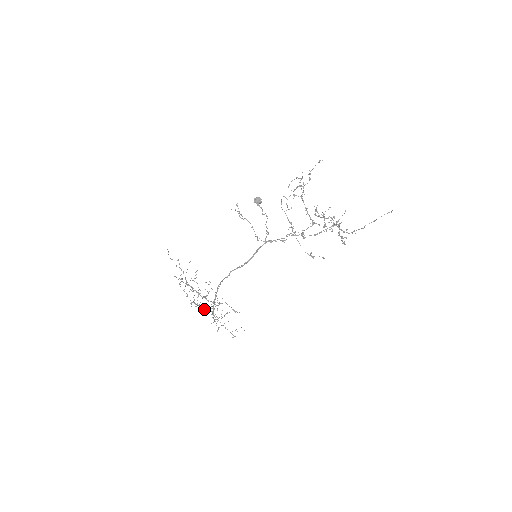
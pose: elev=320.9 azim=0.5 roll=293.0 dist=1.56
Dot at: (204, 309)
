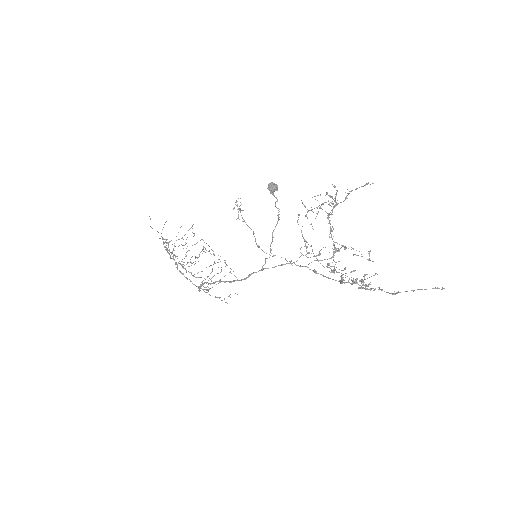
Dot at: (193, 275)
